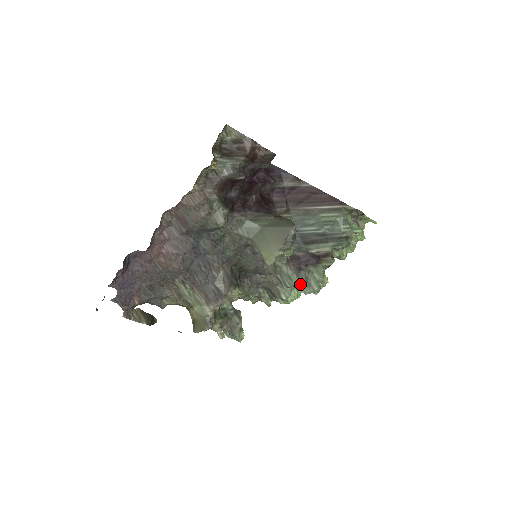
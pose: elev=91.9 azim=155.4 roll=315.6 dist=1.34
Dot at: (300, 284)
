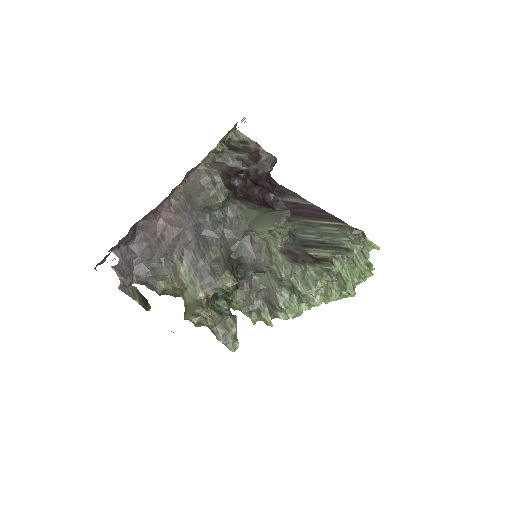
Dot at: (297, 280)
